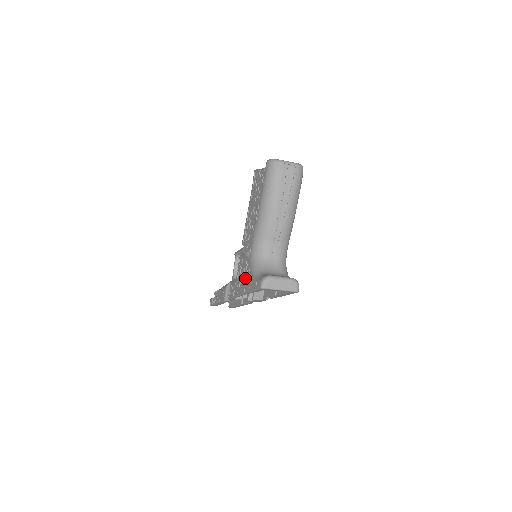
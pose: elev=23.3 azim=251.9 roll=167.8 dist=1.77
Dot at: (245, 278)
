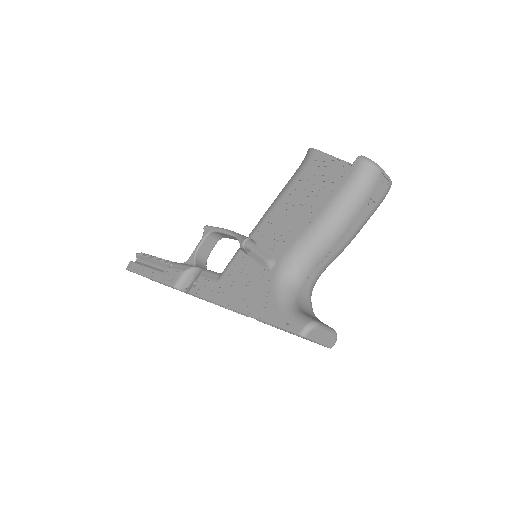
Dot at: (253, 293)
